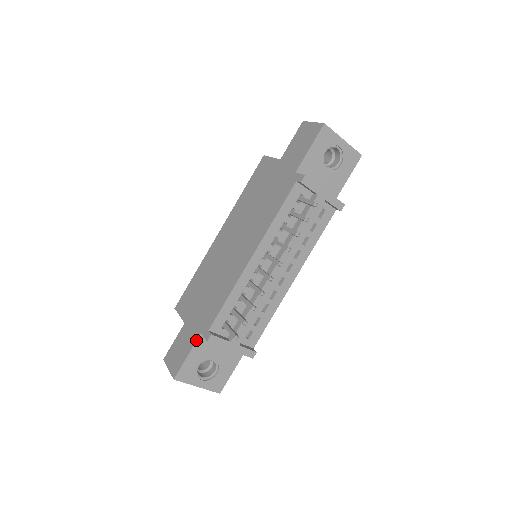
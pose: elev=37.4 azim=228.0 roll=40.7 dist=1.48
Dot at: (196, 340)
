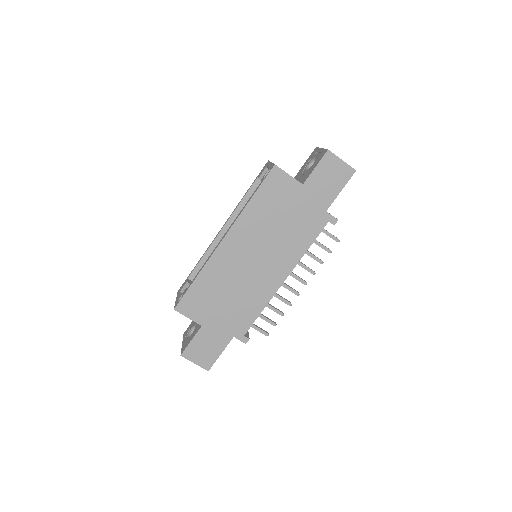
Dot at: (229, 342)
